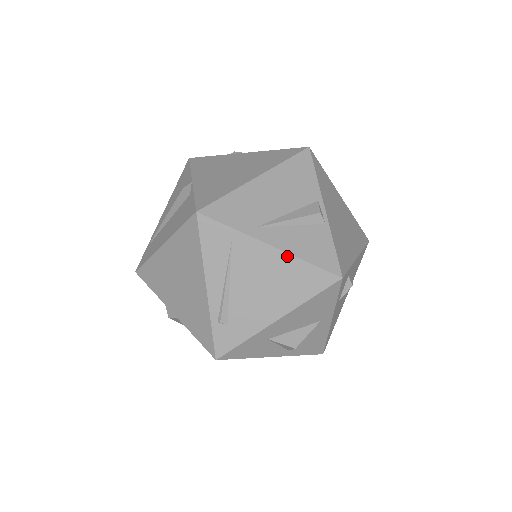
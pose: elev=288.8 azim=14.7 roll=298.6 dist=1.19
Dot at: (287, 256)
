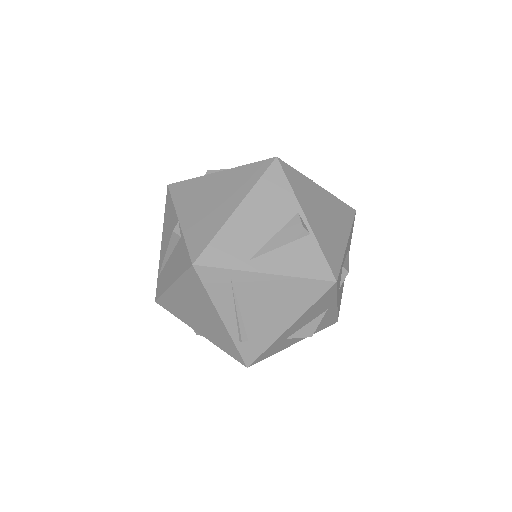
Dot at: (283, 278)
